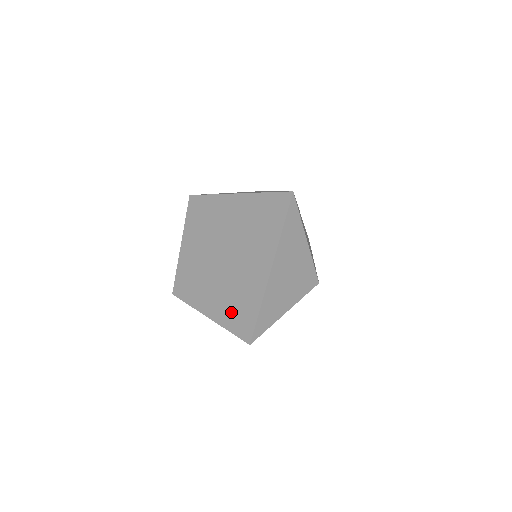
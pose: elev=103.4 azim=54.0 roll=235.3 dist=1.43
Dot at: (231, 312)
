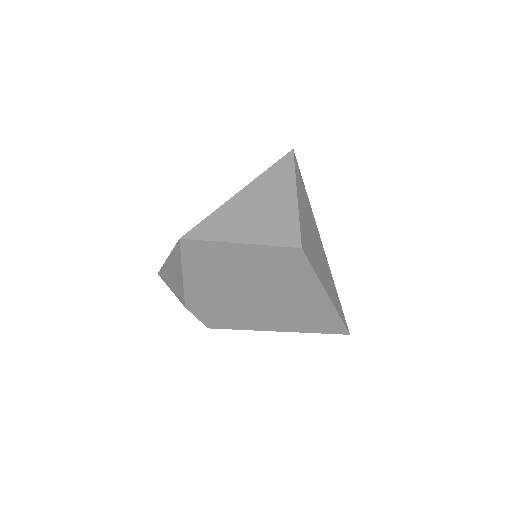
Dot at: occluded
